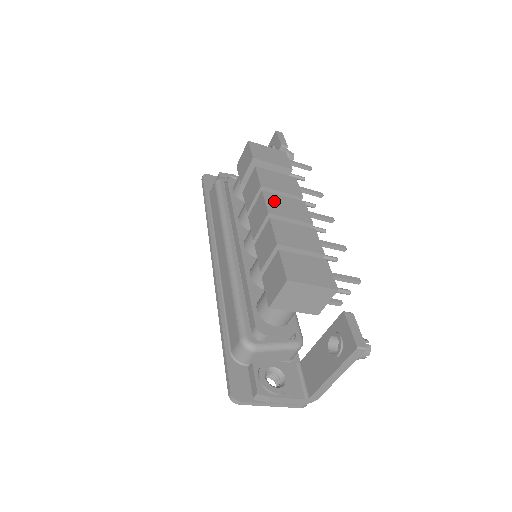
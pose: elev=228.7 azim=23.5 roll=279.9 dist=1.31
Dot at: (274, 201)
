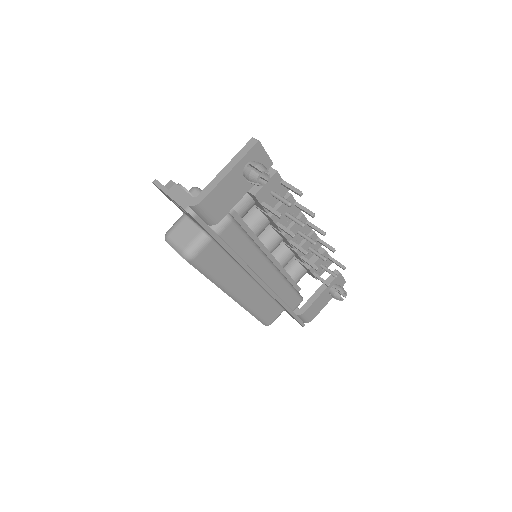
Dot at: occluded
